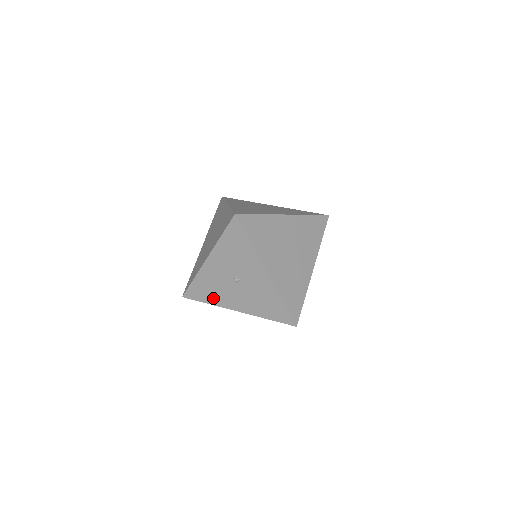
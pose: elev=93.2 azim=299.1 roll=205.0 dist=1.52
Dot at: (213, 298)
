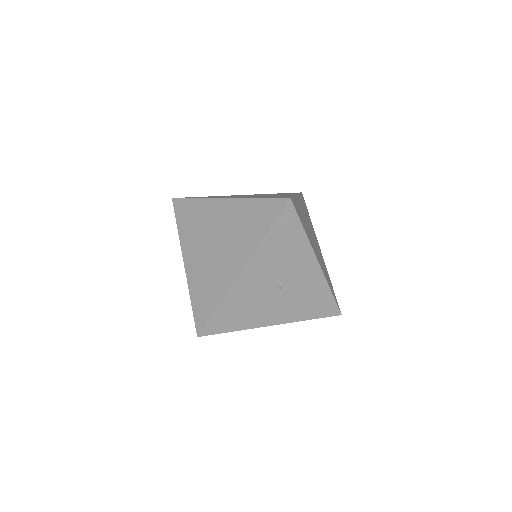
Dot at: (244, 321)
